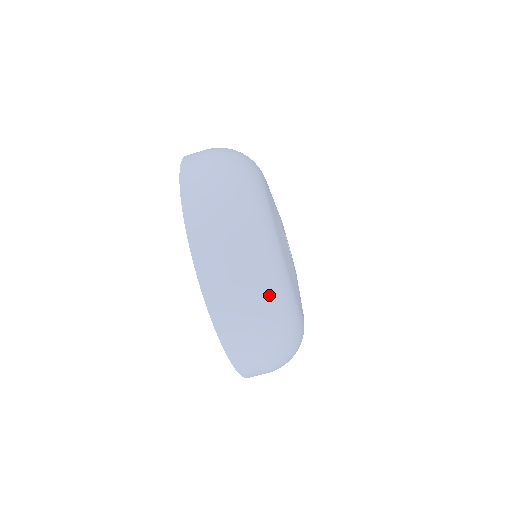
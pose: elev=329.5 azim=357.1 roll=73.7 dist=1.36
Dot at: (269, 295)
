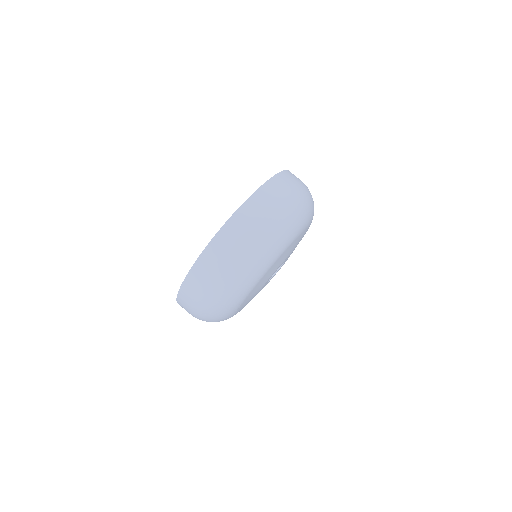
Dot at: (233, 285)
